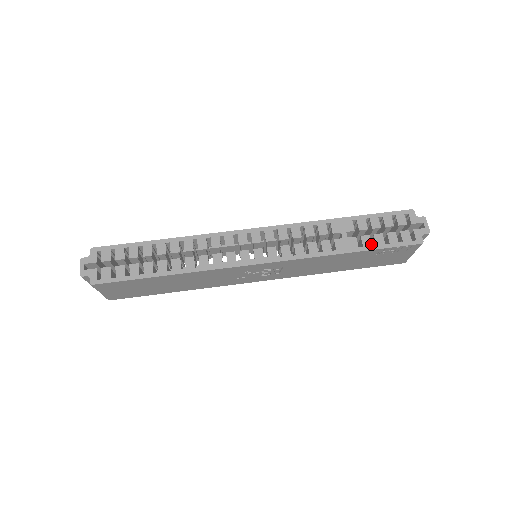
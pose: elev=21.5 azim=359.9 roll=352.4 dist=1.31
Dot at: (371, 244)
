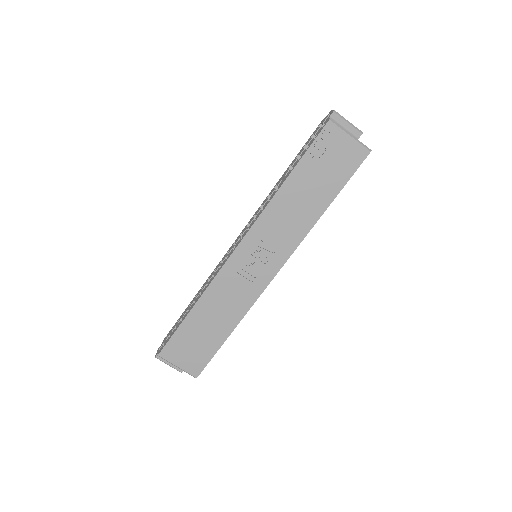
Dot at: (298, 161)
